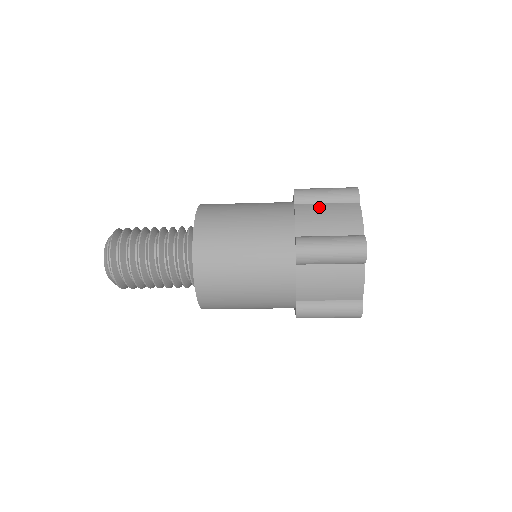
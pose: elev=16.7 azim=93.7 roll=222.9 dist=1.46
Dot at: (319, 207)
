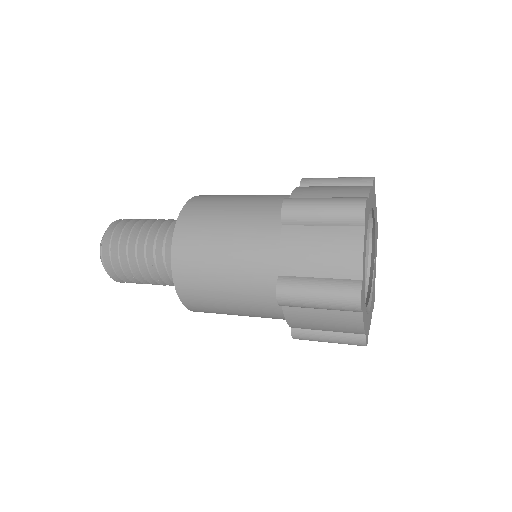
Dot at: (311, 233)
